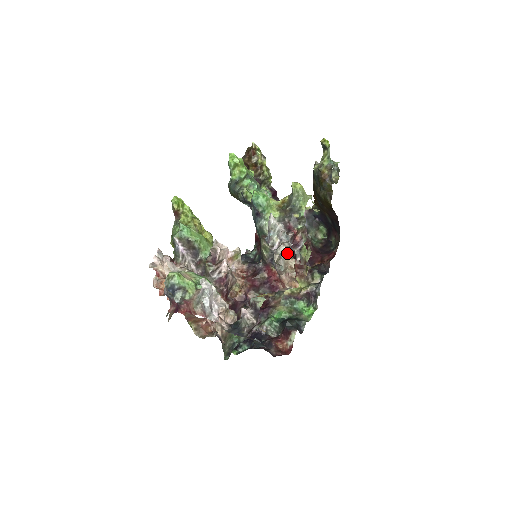
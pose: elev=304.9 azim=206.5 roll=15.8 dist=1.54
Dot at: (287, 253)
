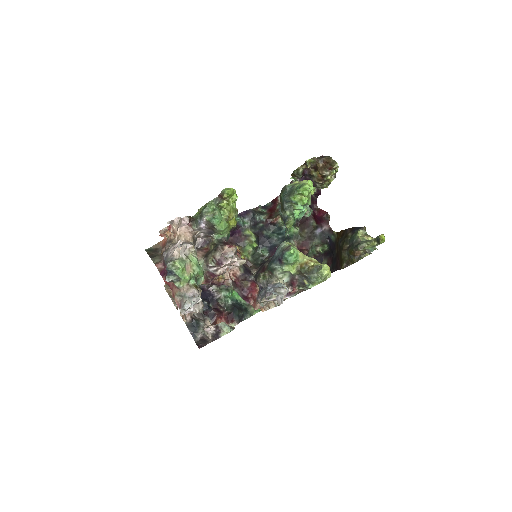
Dot at: occluded
